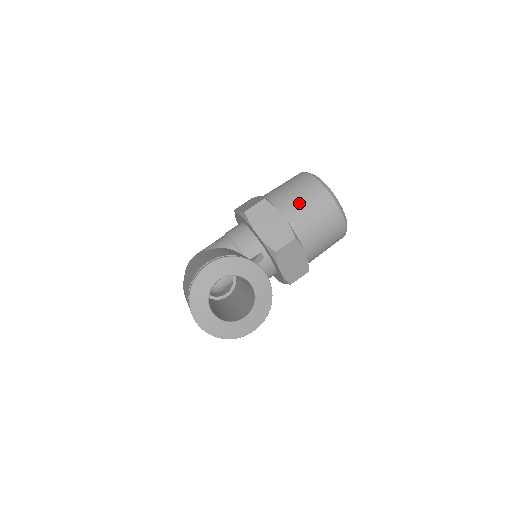
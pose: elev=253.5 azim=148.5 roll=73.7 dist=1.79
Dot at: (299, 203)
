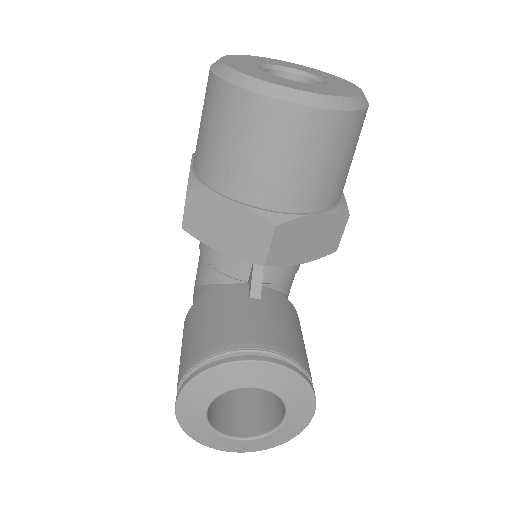
Dot at: (237, 158)
